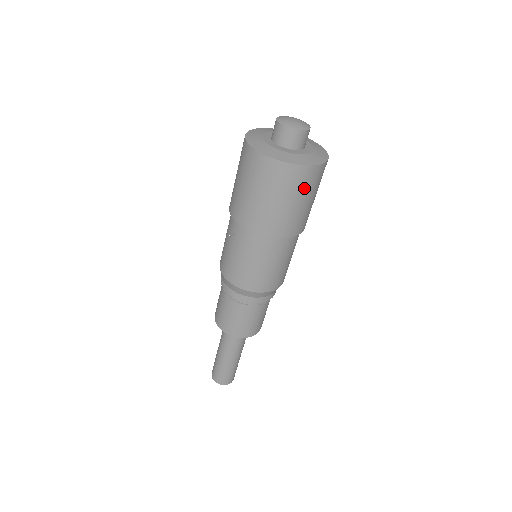
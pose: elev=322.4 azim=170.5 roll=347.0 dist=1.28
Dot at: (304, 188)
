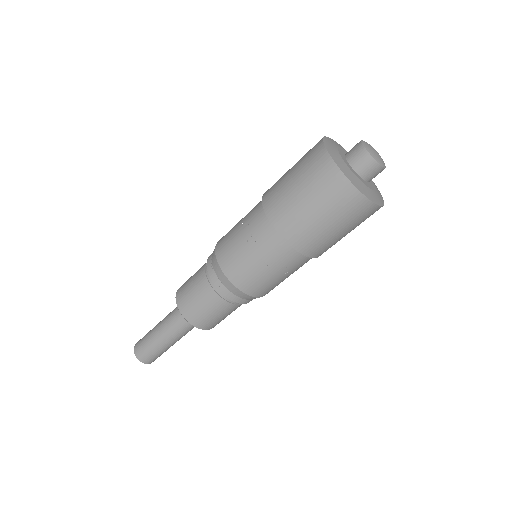
Dot at: occluded
